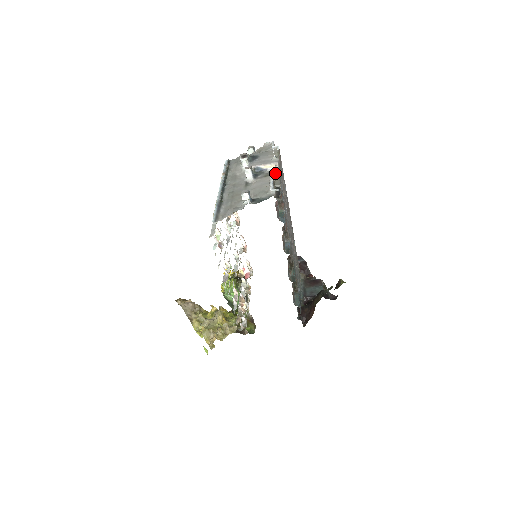
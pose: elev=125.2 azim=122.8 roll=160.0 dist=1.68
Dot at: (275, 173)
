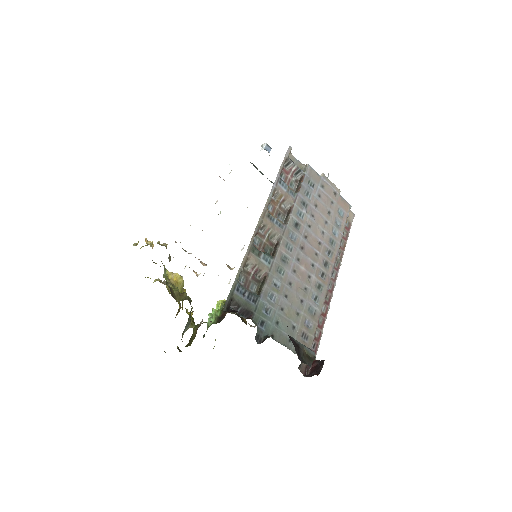
Dot at: (312, 172)
